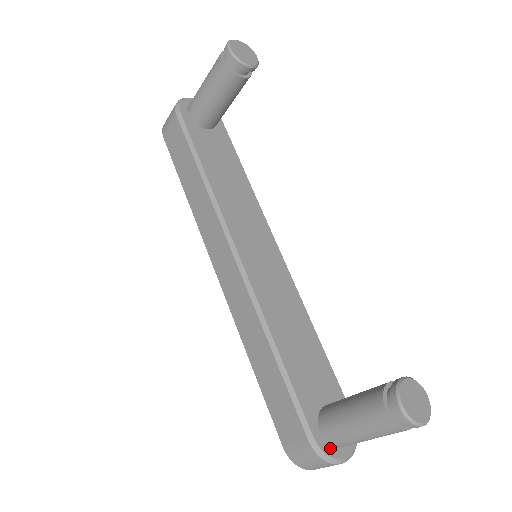
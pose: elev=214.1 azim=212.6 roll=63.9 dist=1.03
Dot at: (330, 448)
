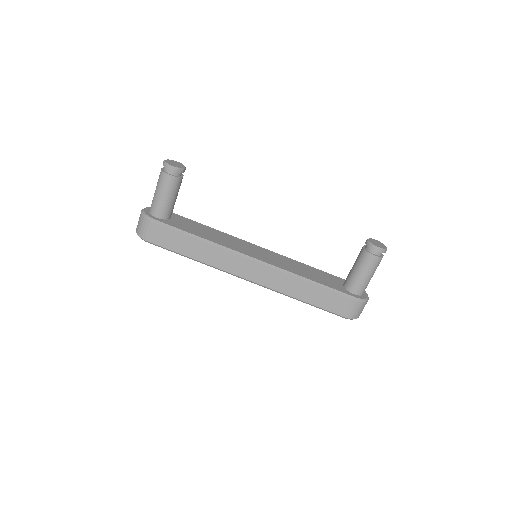
Dot at: (362, 296)
